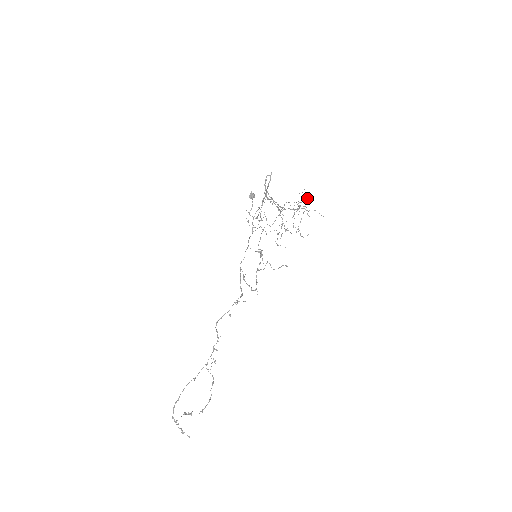
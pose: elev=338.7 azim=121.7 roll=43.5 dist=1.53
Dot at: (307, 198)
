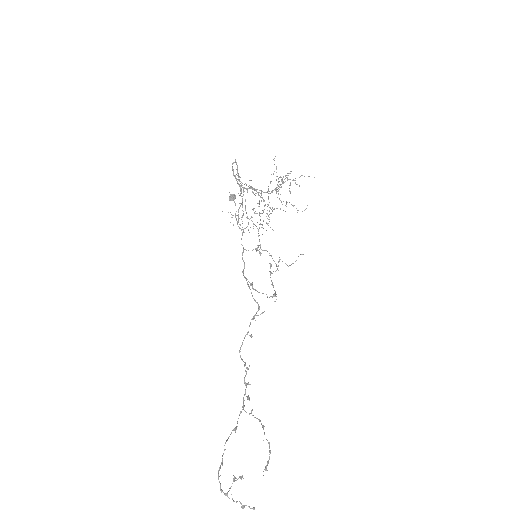
Dot at: occluded
